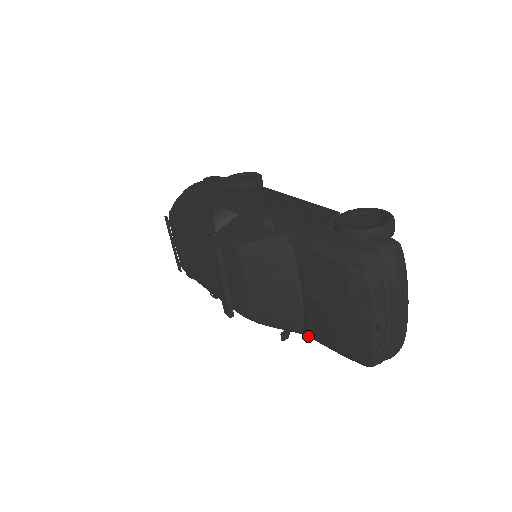
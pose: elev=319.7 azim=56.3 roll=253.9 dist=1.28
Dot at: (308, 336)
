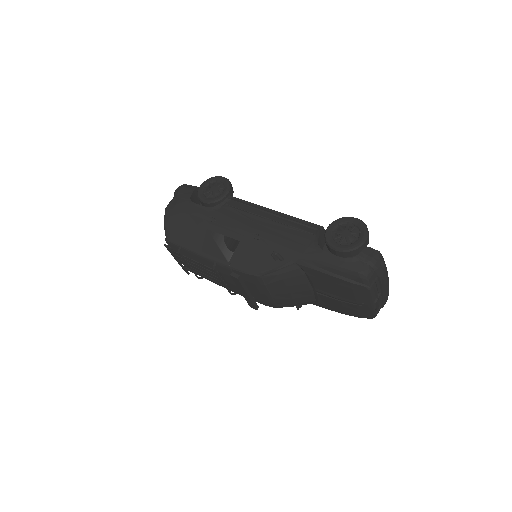
Dot at: occluded
